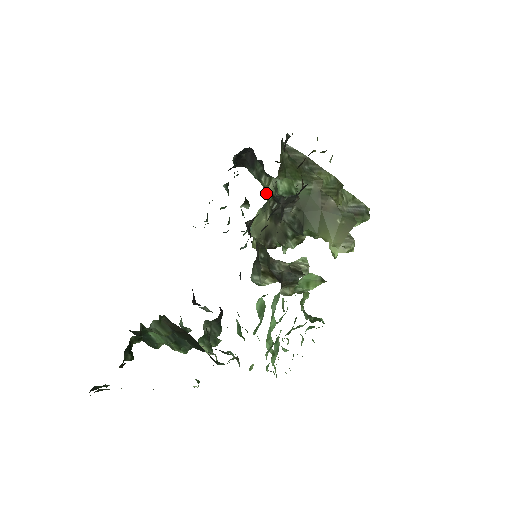
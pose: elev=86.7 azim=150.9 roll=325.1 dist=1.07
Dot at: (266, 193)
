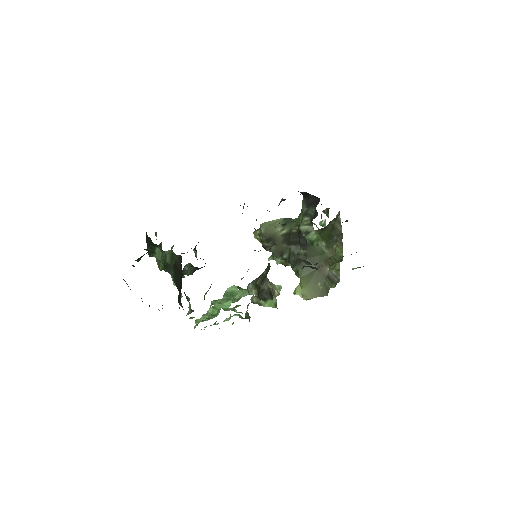
Dot at: (298, 221)
